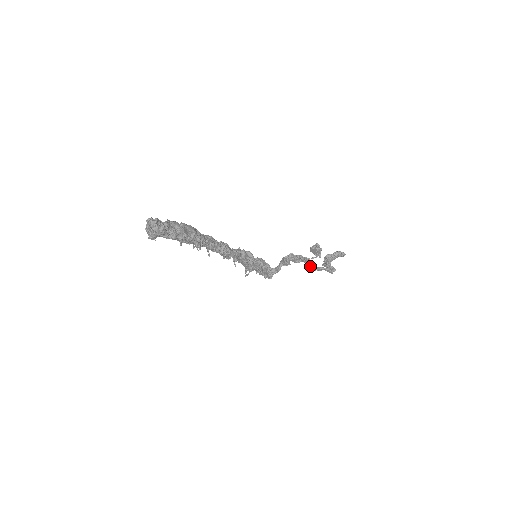
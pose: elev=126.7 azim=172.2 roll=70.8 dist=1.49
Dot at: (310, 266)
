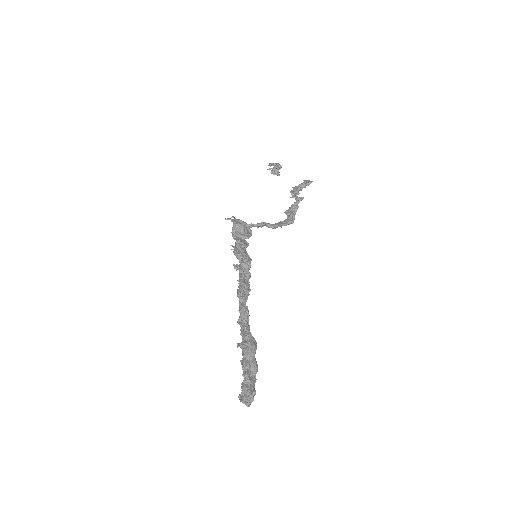
Dot at: occluded
